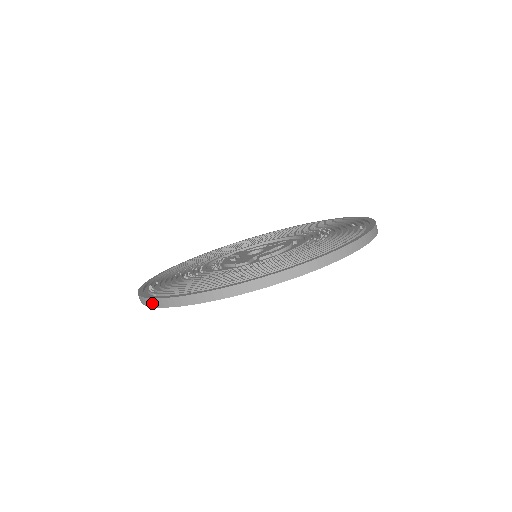
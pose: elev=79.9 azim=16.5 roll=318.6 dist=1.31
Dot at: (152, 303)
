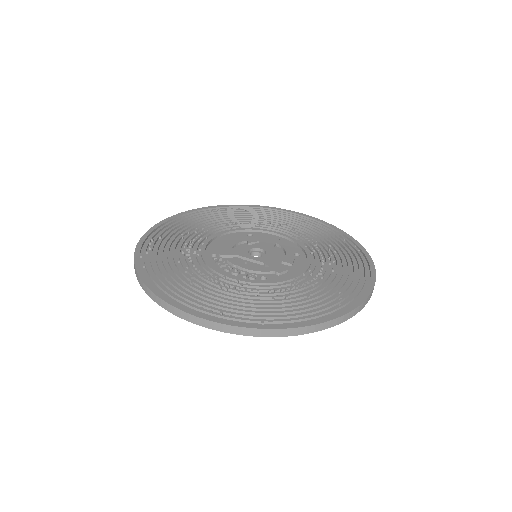
Dot at: (277, 333)
